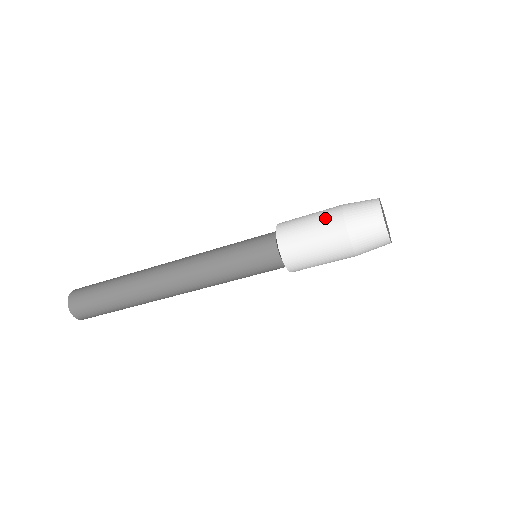
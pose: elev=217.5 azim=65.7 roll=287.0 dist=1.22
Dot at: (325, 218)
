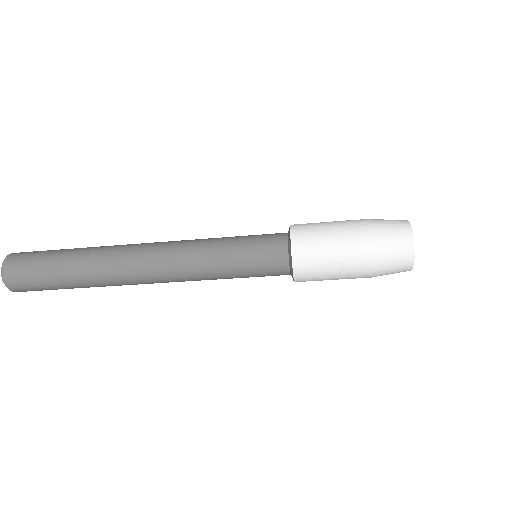
Dot at: (348, 220)
